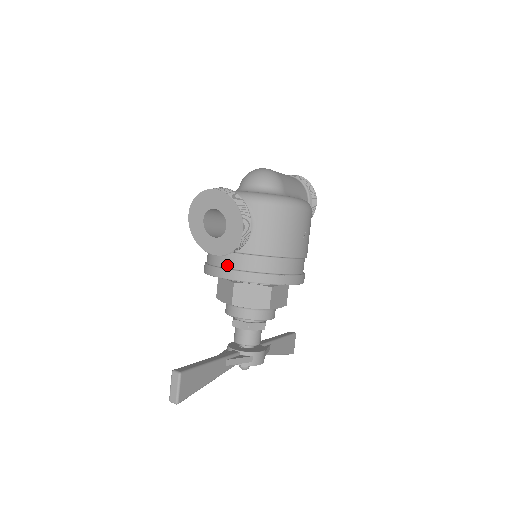
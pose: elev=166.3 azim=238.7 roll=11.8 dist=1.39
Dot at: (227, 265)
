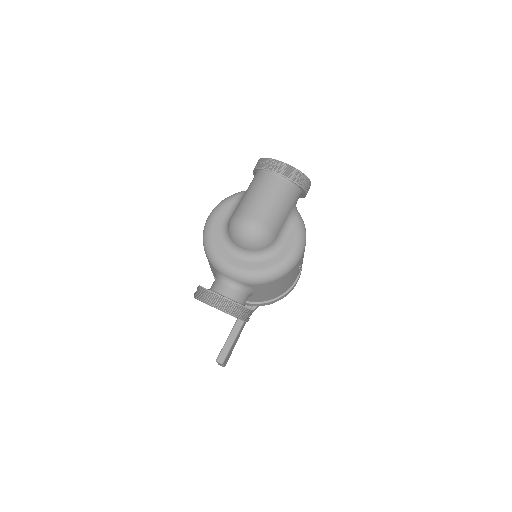
Dot at: occluded
